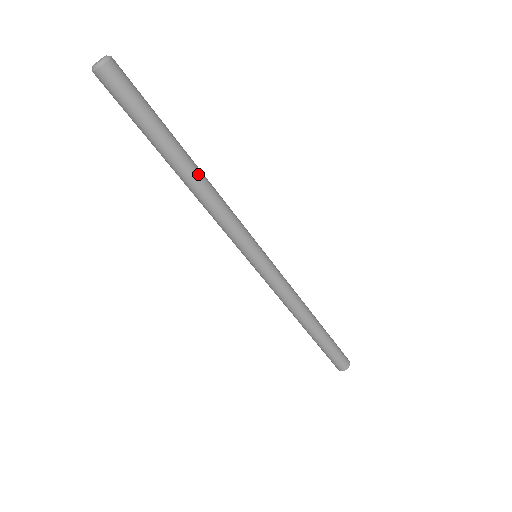
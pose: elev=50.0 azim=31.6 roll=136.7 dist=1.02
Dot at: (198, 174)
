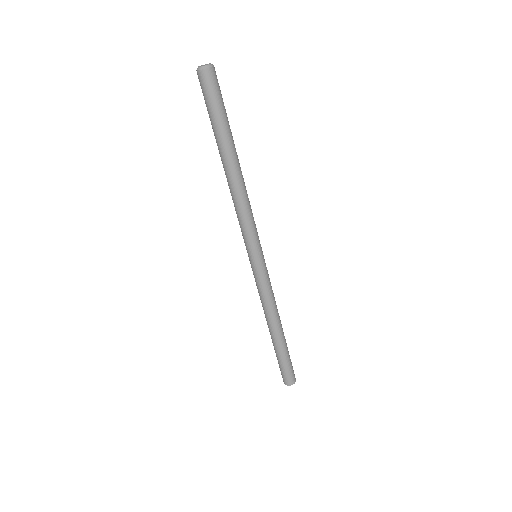
Dot at: occluded
